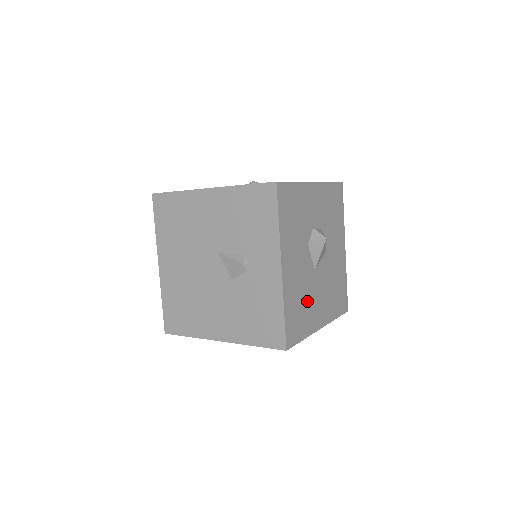
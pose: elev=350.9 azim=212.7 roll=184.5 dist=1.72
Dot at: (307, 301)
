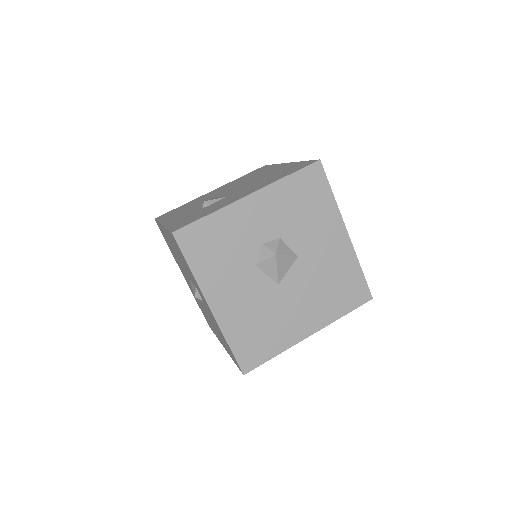
Dot at: (271, 320)
